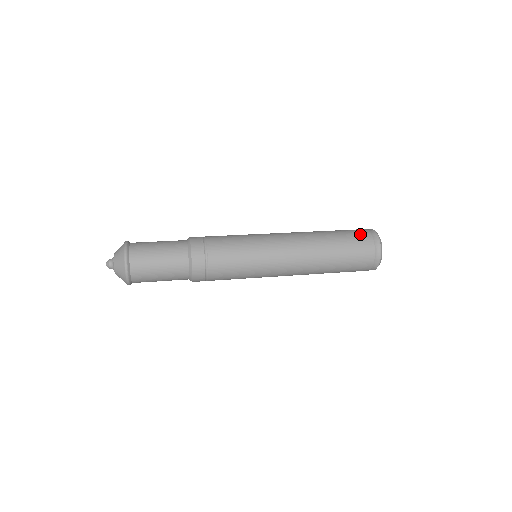
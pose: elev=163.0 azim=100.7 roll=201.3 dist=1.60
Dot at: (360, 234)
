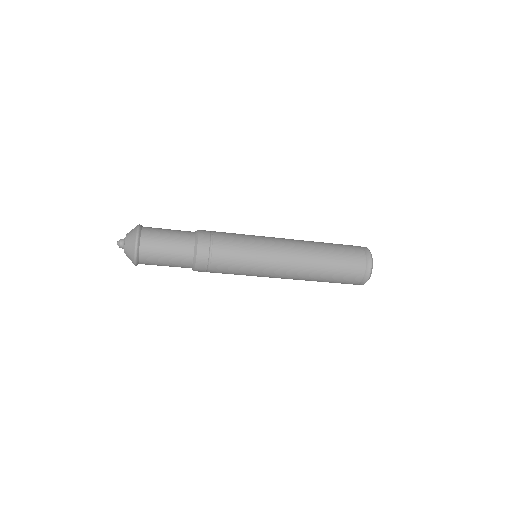
Dot at: occluded
